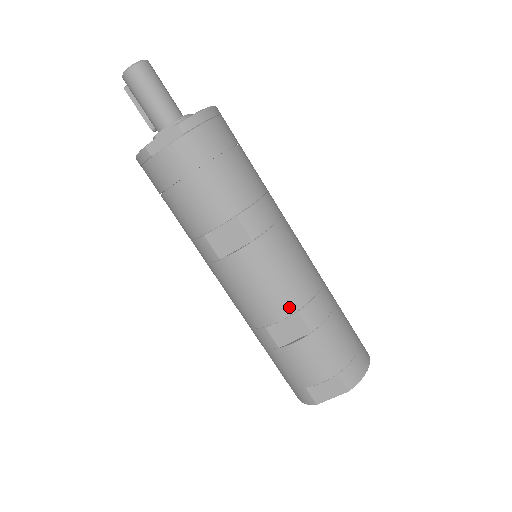
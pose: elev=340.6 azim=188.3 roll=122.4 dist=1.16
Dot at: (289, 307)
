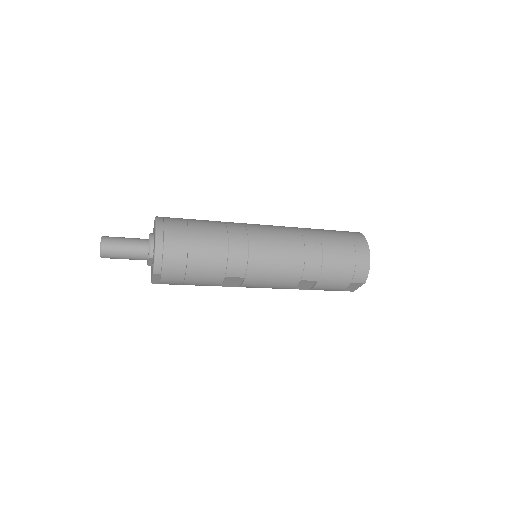
Dot at: (294, 282)
